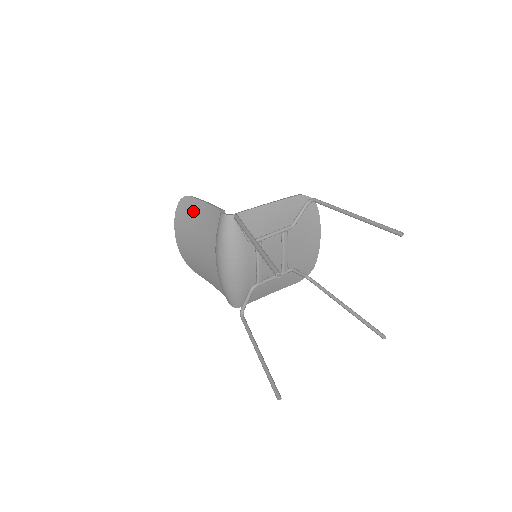
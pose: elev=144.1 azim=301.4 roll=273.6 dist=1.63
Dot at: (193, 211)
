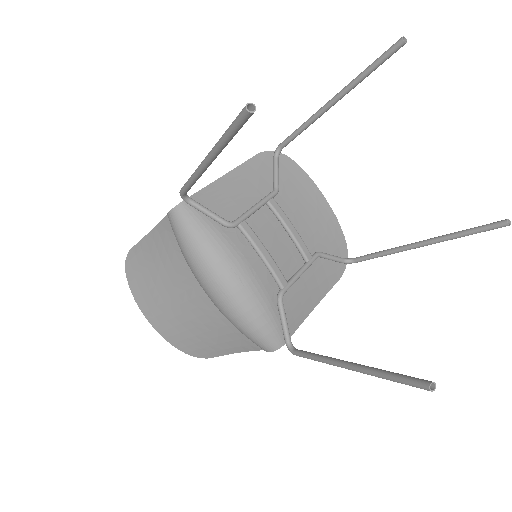
Dot at: (144, 261)
